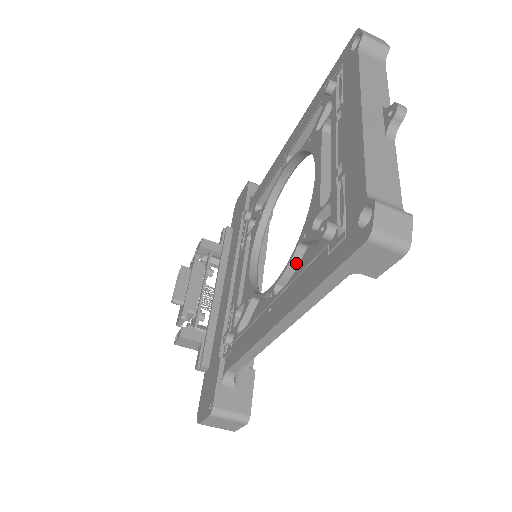
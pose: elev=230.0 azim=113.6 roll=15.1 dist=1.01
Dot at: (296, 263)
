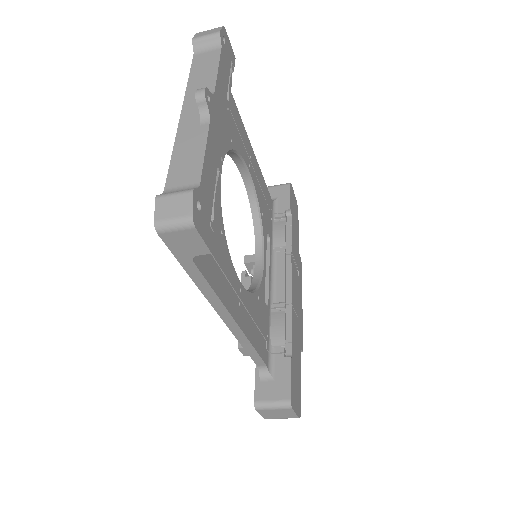
Dot at: occluded
